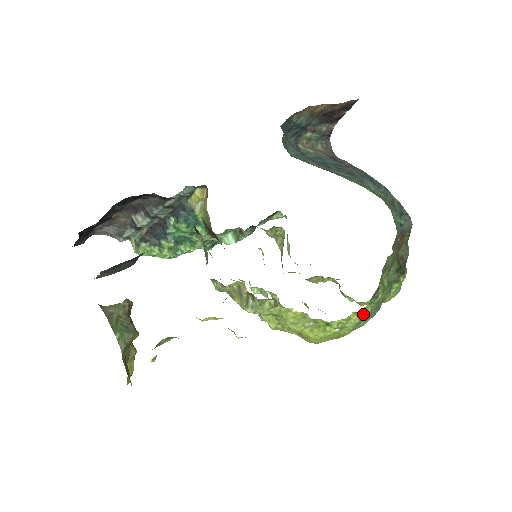
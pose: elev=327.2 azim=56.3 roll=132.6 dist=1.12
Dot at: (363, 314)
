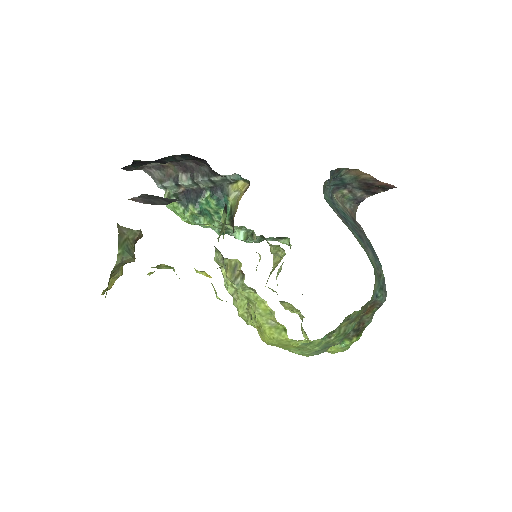
Dot at: occluded
